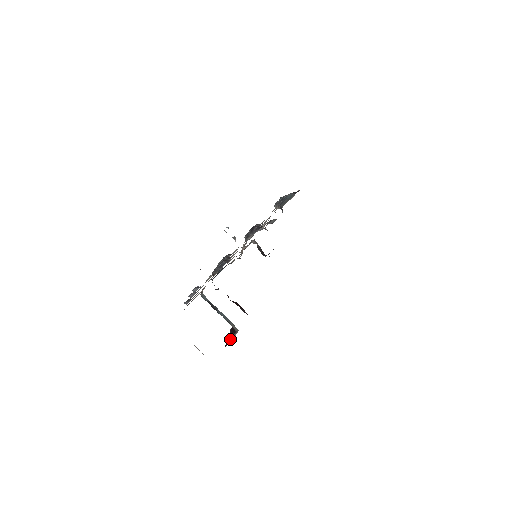
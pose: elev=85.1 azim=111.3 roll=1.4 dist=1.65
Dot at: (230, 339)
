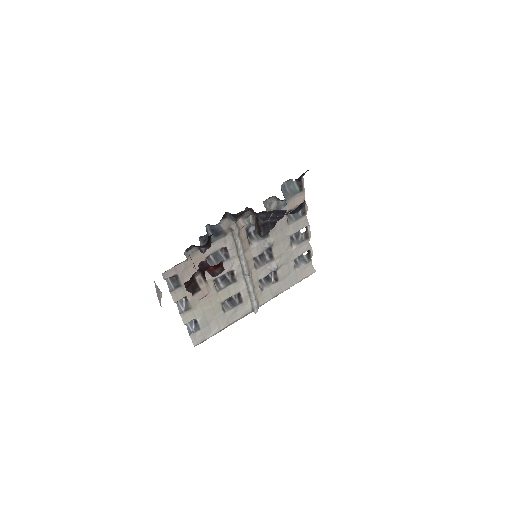
Dot at: (197, 285)
